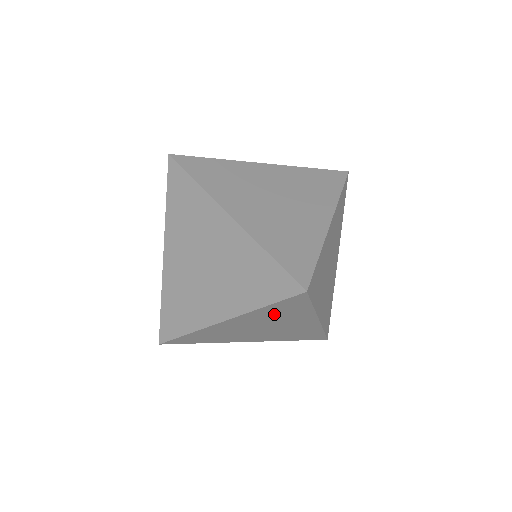
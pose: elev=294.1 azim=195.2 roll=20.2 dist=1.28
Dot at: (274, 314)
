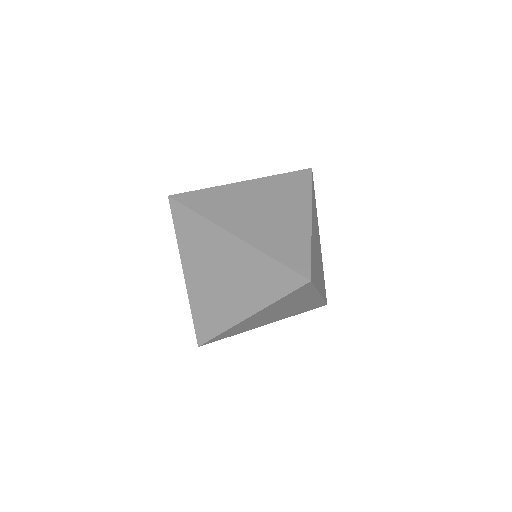
Dot at: (287, 301)
